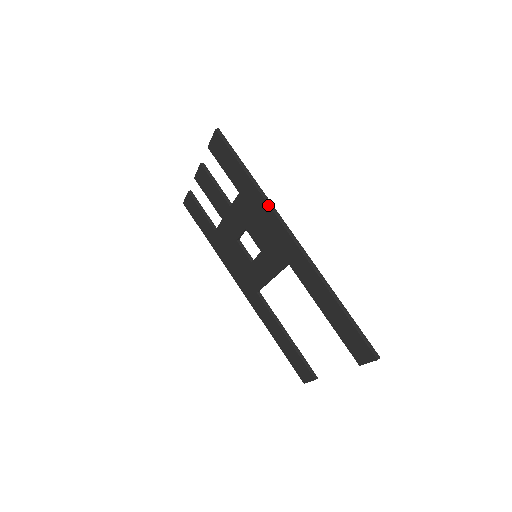
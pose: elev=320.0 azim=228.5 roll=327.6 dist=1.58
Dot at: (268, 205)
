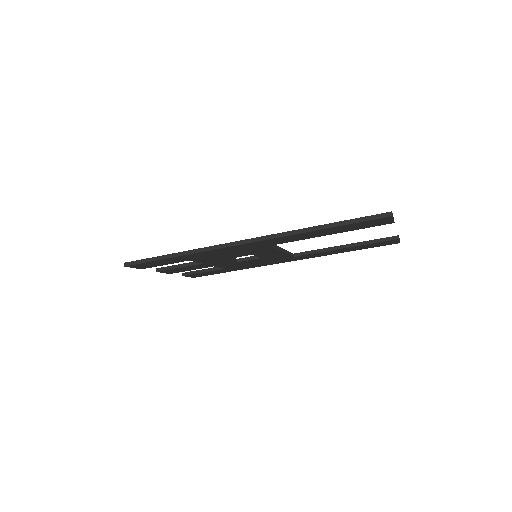
Dot at: (205, 252)
